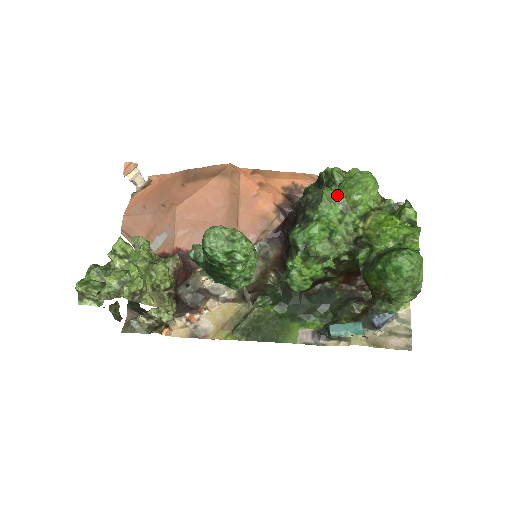
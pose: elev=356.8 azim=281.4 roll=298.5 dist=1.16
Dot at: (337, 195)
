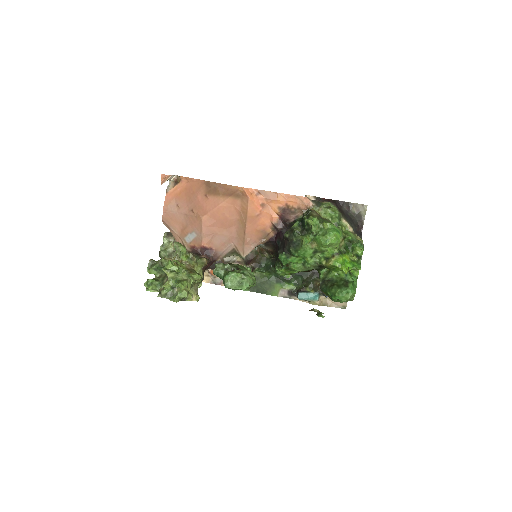
Dot at: (312, 242)
